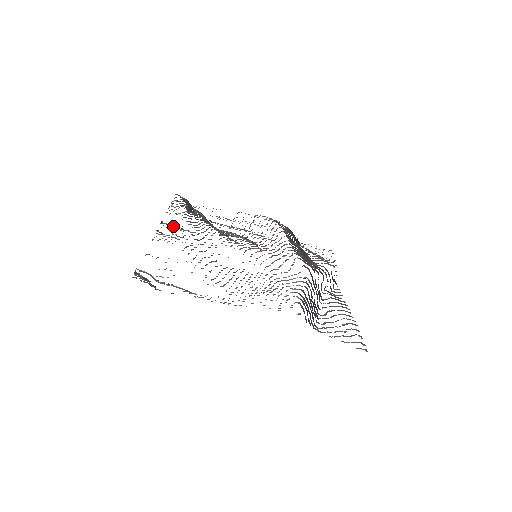
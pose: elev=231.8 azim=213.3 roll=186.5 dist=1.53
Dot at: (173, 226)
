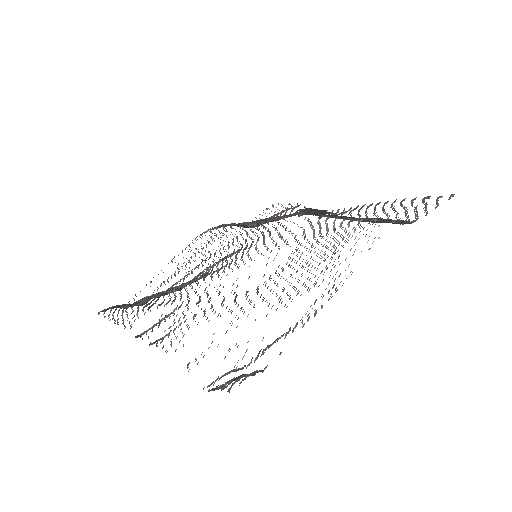
Dot at: (155, 324)
